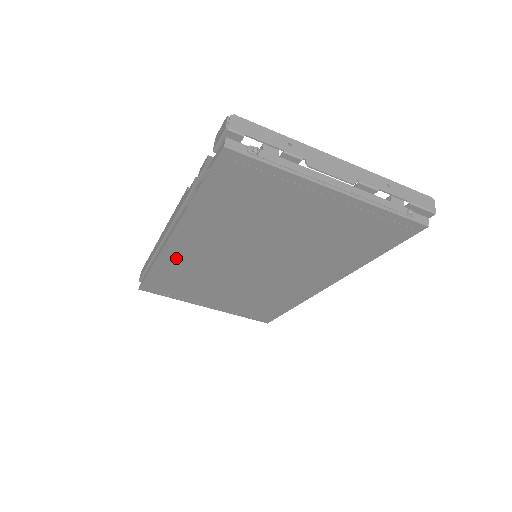
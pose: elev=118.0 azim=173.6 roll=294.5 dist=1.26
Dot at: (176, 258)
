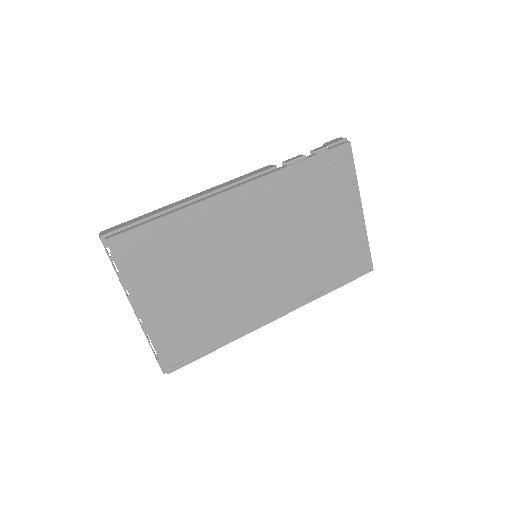
Dot at: (213, 213)
